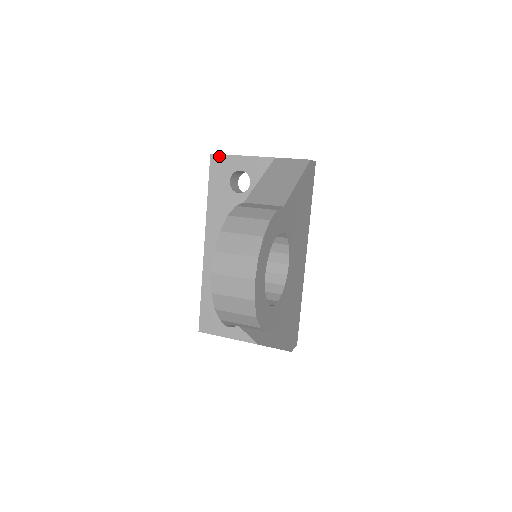
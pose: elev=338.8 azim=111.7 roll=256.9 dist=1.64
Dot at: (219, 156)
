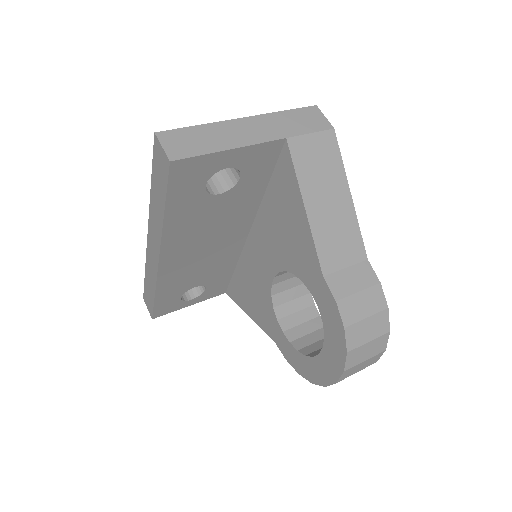
Dot at: (188, 161)
